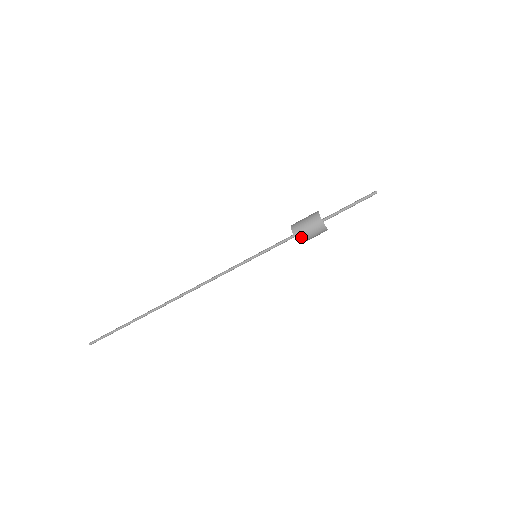
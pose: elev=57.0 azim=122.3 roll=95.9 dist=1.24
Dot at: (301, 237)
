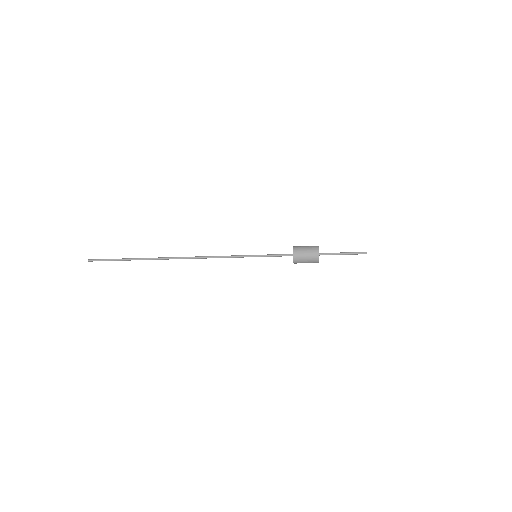
Dot at: occluded
